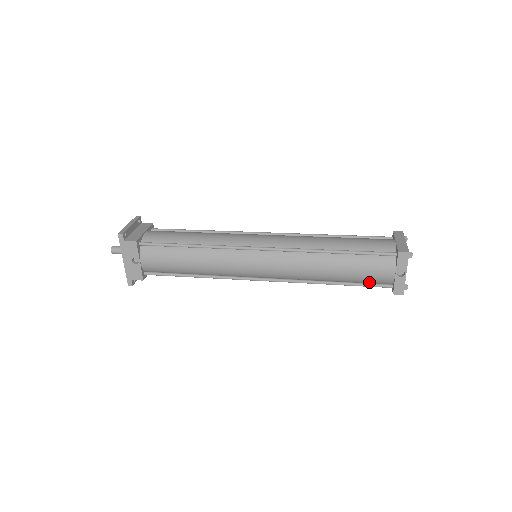
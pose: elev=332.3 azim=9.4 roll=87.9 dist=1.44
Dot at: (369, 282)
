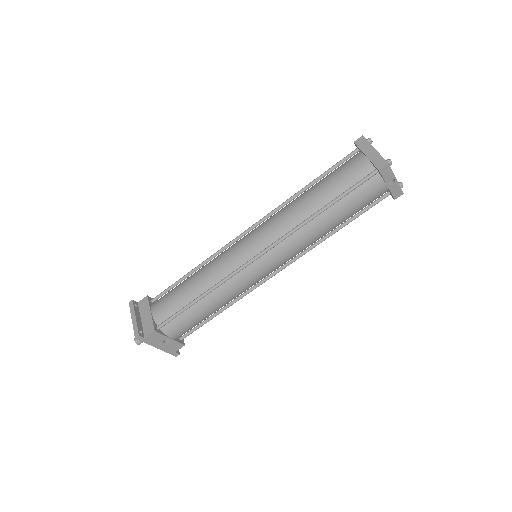
Dot at: occluded
